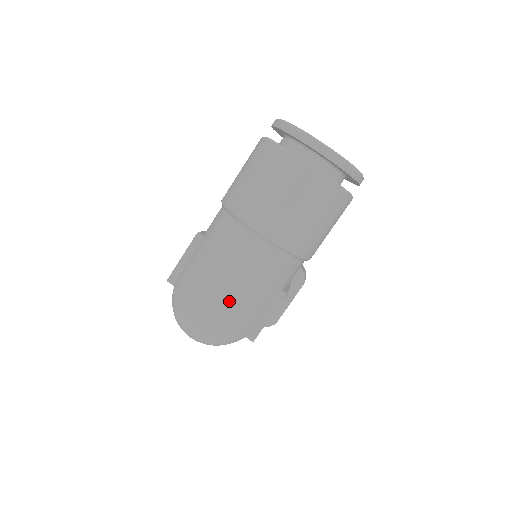
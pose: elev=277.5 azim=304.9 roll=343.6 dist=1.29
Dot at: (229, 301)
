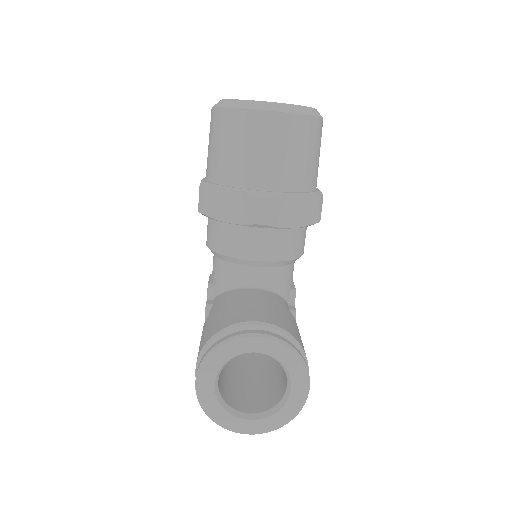
Dot at: occluded
